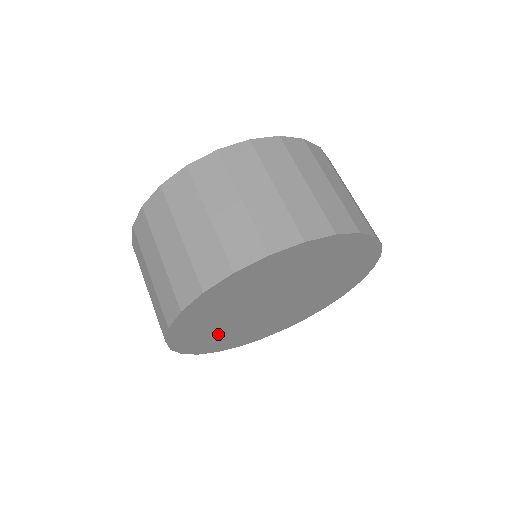
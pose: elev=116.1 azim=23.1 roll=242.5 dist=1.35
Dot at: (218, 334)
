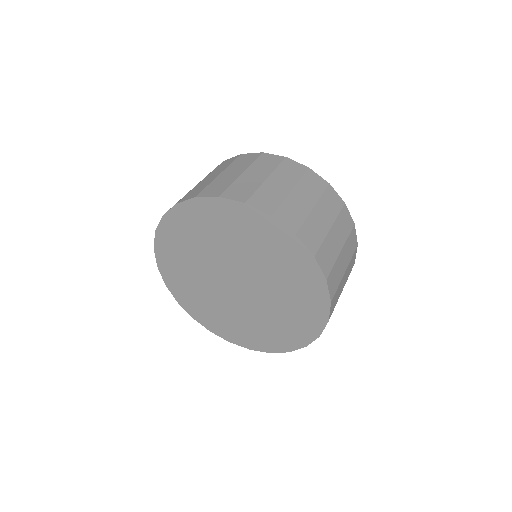
Dot at: (199, 296)
